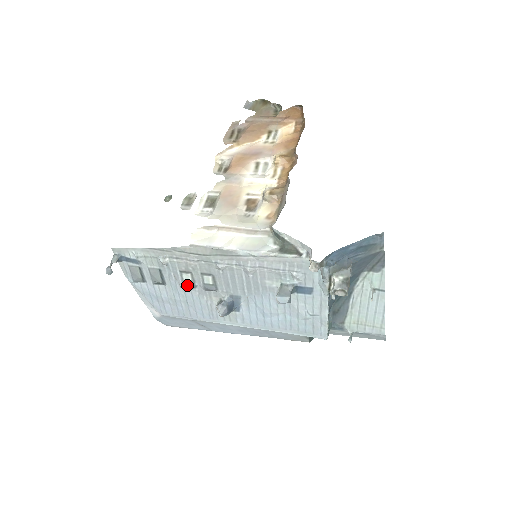
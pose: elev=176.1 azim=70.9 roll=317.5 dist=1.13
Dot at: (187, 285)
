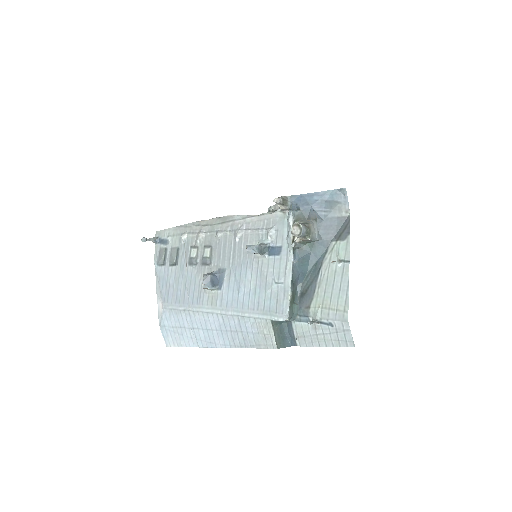
Dot at: (191, 261)
